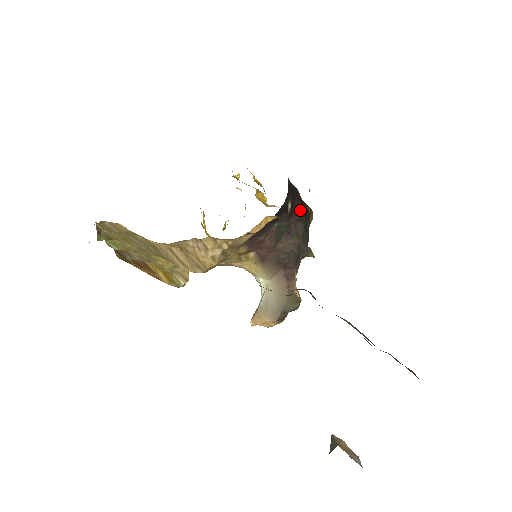
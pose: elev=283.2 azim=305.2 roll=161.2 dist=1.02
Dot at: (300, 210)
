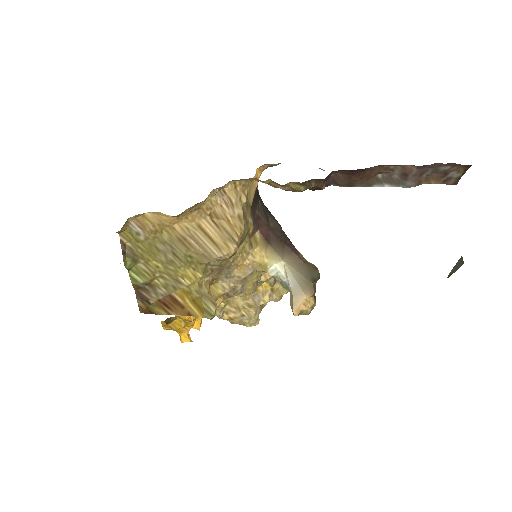
Dot at: occluded
